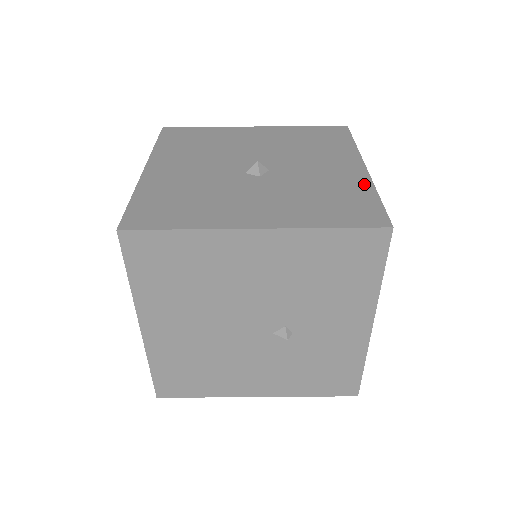
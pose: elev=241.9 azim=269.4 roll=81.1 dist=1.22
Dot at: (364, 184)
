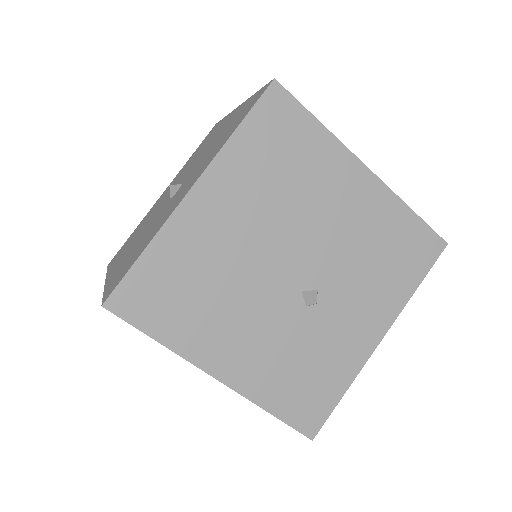
Dot at: occluded
